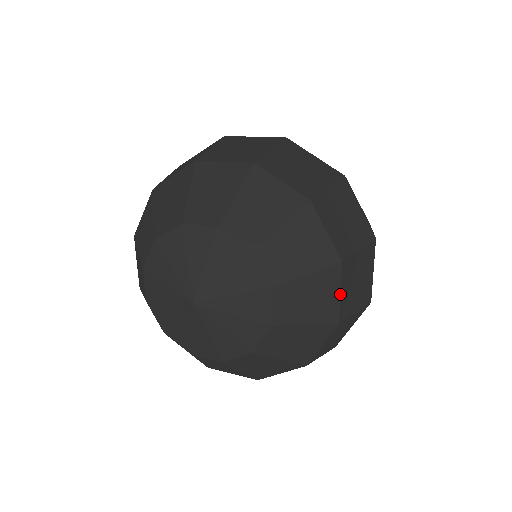
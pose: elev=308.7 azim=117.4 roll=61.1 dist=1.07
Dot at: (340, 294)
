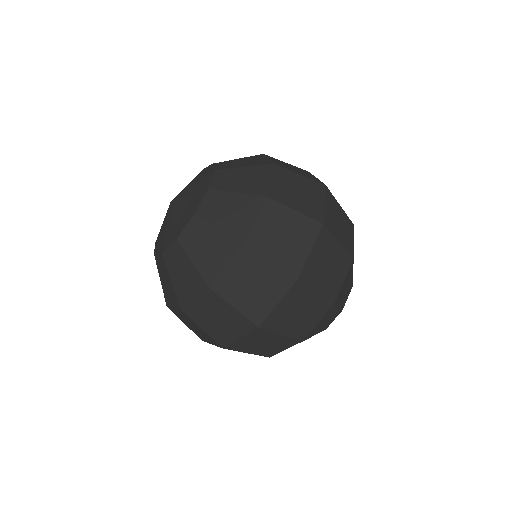
Dot at: (255, 220)
